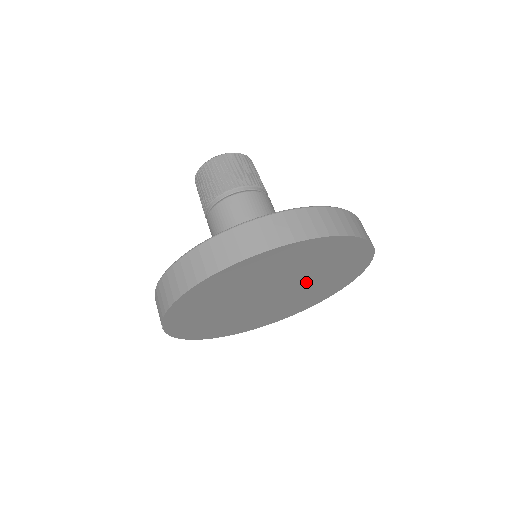
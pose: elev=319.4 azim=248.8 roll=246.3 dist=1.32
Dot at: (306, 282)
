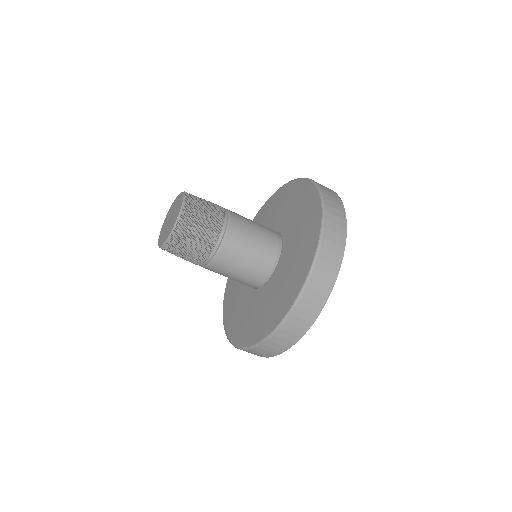
Dot at: occluded
